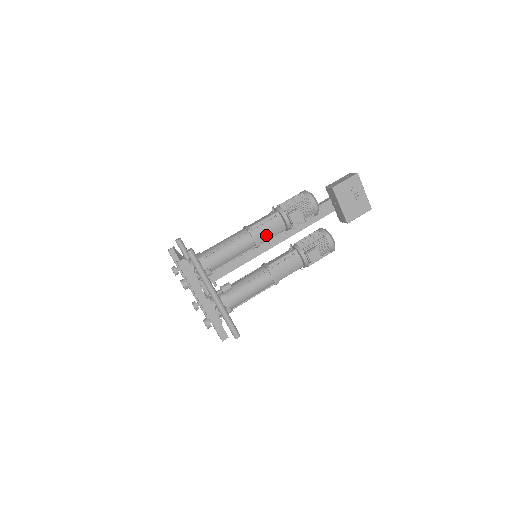
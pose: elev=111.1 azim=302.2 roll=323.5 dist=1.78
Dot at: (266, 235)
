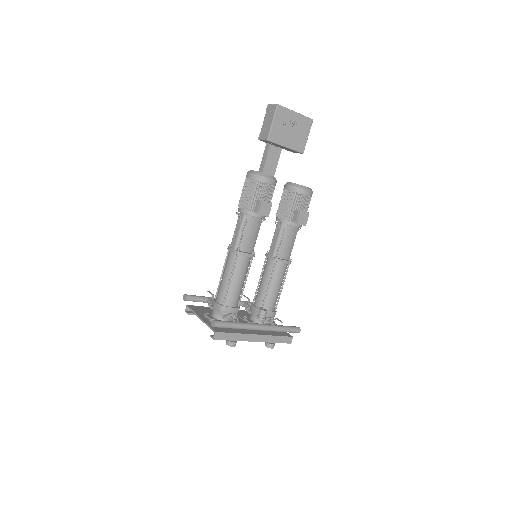
Dot at: (252, 241)
